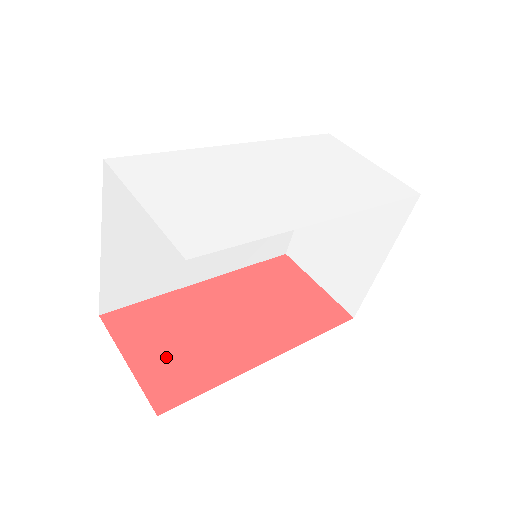
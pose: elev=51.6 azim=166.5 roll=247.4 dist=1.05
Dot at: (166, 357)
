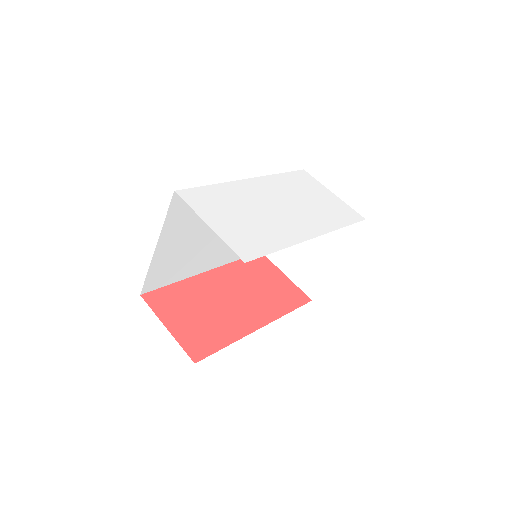
Dot at: (192, 325)
